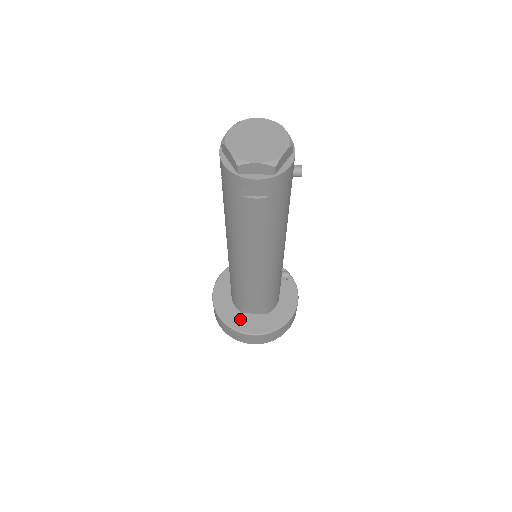
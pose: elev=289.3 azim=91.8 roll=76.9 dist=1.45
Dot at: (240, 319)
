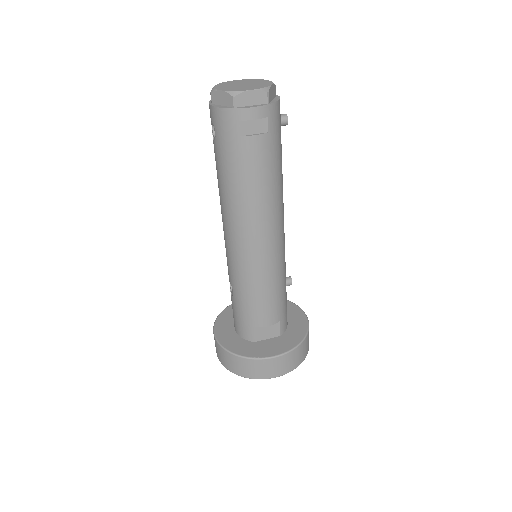
Dot at: (254, 347)
